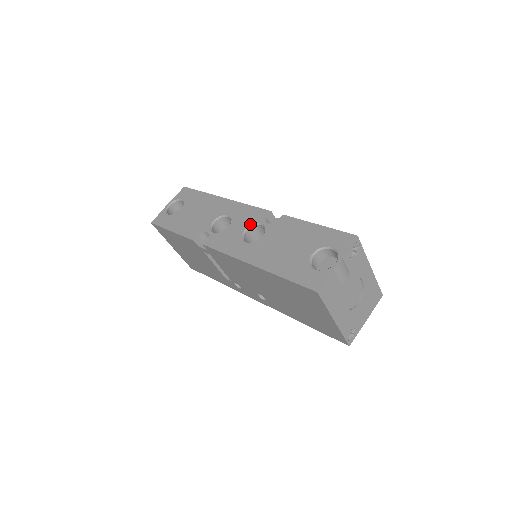
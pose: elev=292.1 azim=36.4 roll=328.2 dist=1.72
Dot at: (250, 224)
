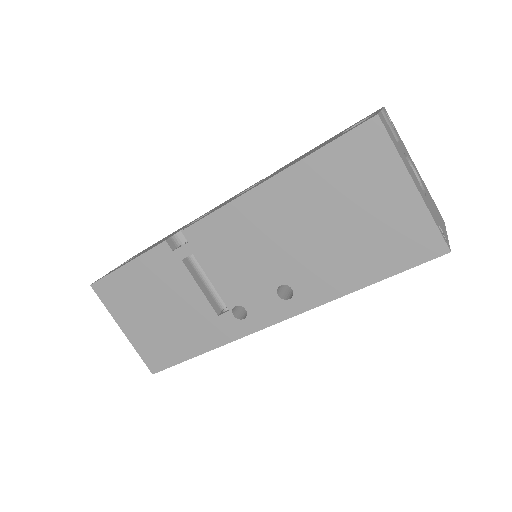
Dot at: (241, 193)
